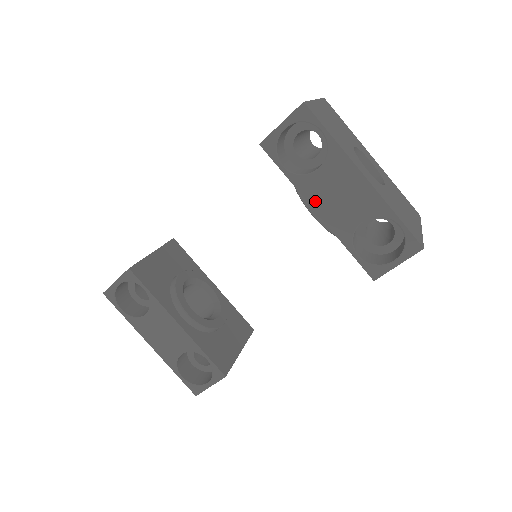
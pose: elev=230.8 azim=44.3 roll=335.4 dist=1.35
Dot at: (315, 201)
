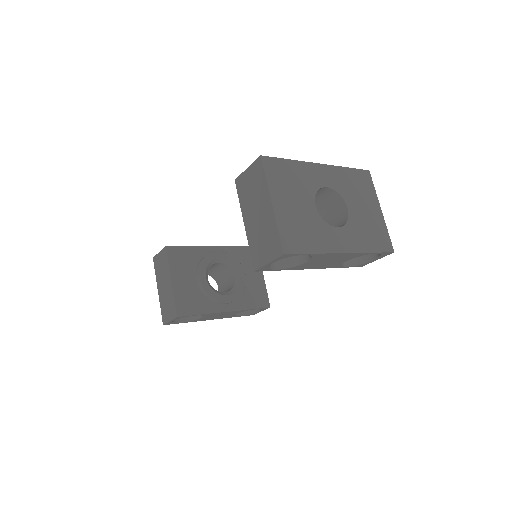
Dot at: (309, 268)
